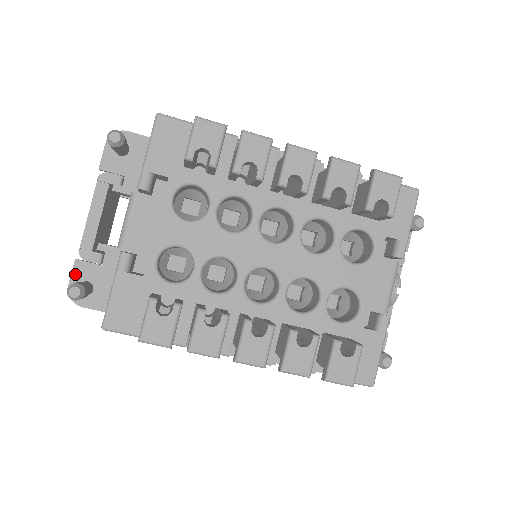
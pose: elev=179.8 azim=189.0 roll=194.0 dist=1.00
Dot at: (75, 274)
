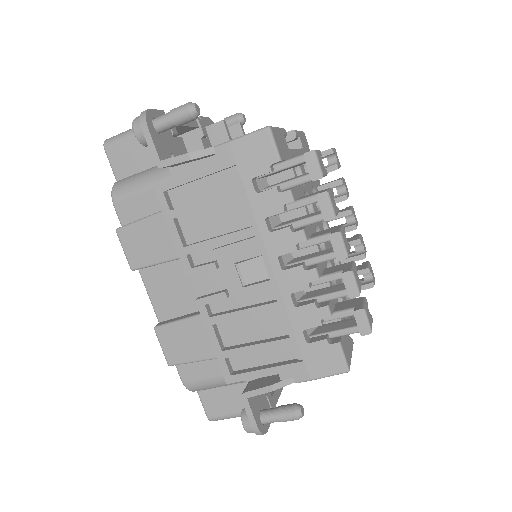
Dot at: (158, 113)
